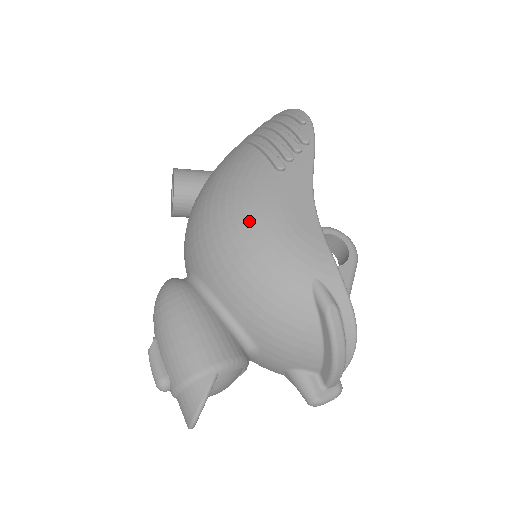
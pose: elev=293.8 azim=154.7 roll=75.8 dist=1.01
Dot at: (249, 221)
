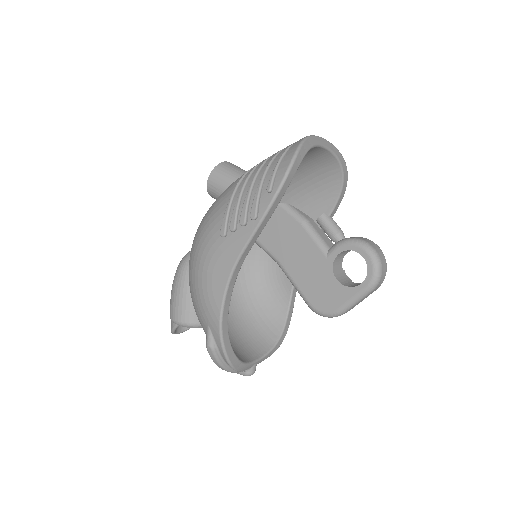
Dot at: (194, 263)
